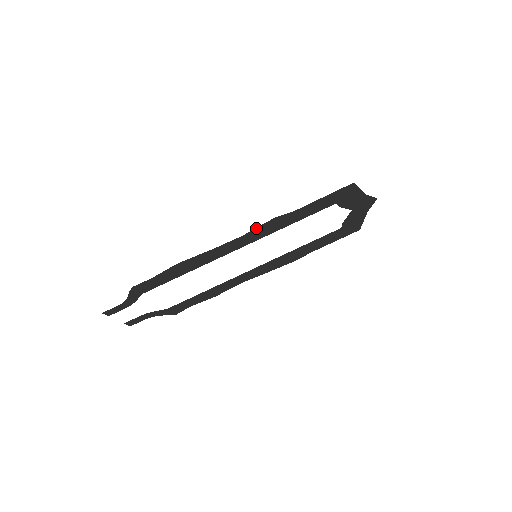
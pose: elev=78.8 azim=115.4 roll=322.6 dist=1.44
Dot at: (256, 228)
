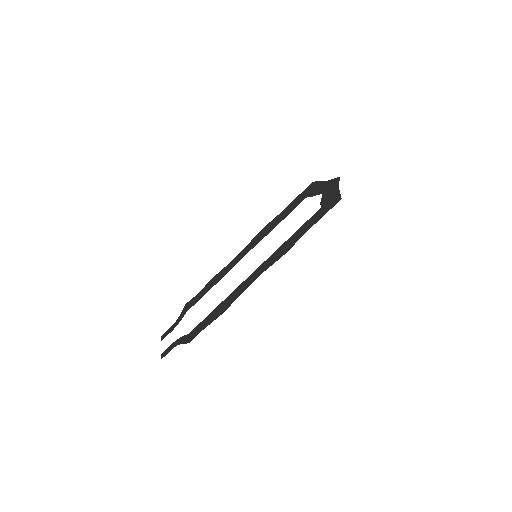
Dot at: (274, 262)
